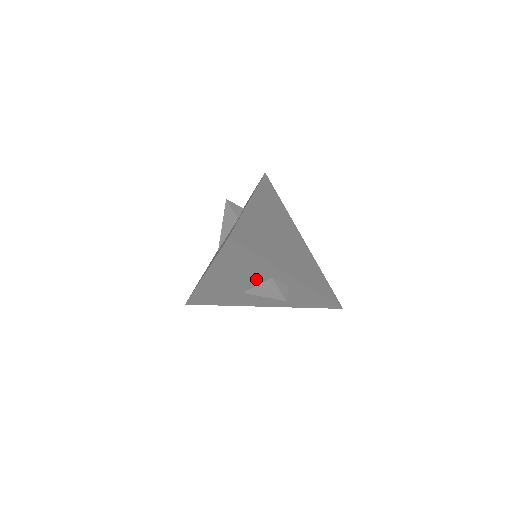
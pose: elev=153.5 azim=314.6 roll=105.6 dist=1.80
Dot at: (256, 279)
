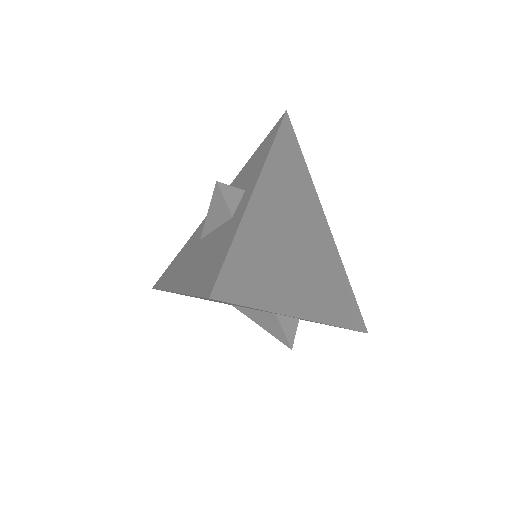
Dot at: occluded
